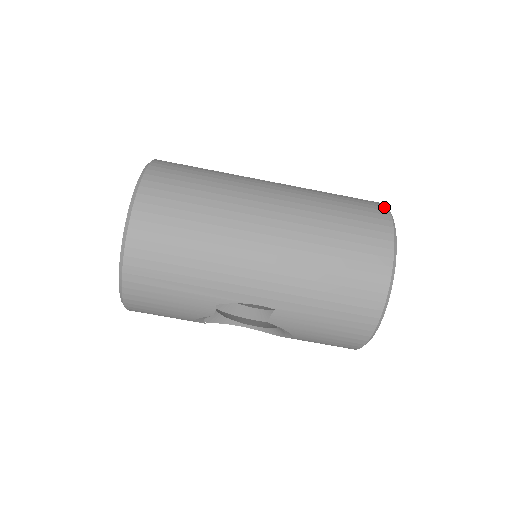
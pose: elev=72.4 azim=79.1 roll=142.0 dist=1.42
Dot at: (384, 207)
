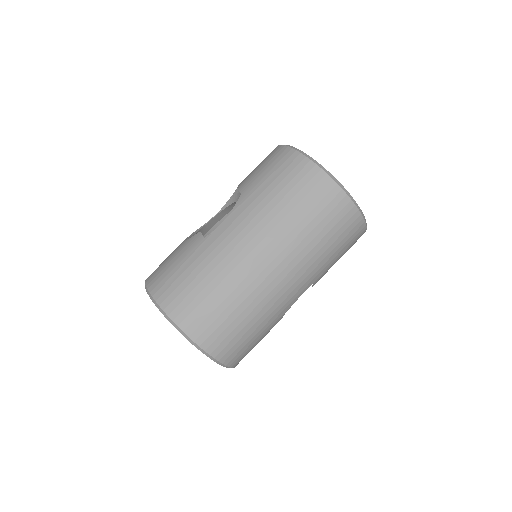
Dot at: (303, 159)
